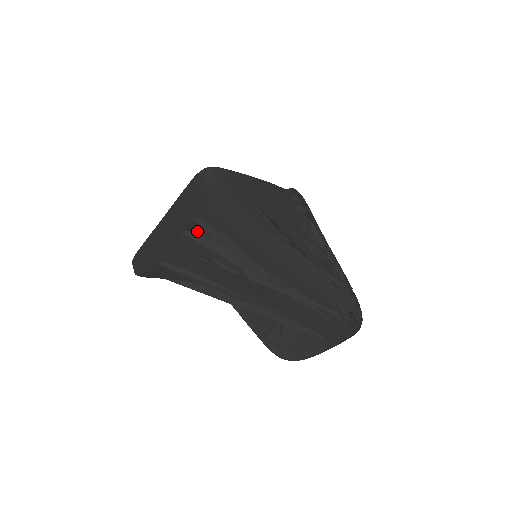
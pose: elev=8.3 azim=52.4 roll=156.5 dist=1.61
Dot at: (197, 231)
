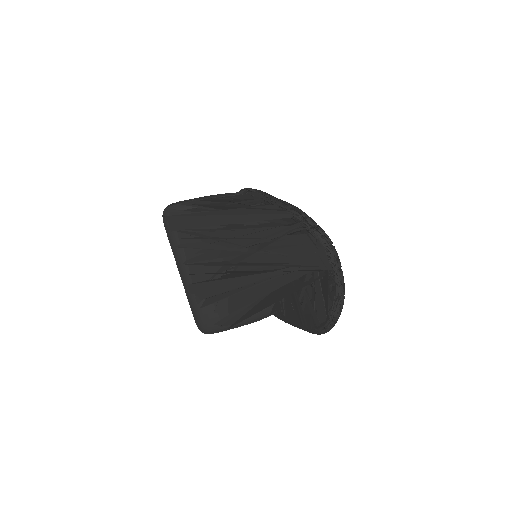
Dot at: (190, 256)
